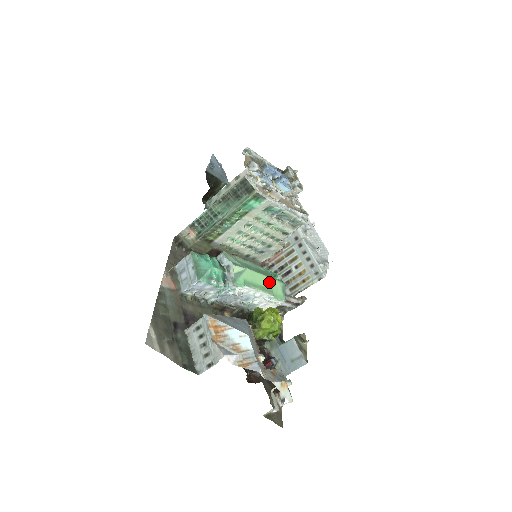
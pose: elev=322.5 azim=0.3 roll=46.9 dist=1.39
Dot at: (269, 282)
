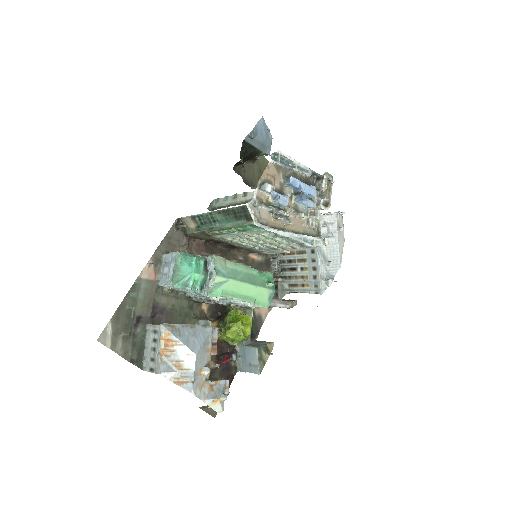
Dot at: (255, 290)
